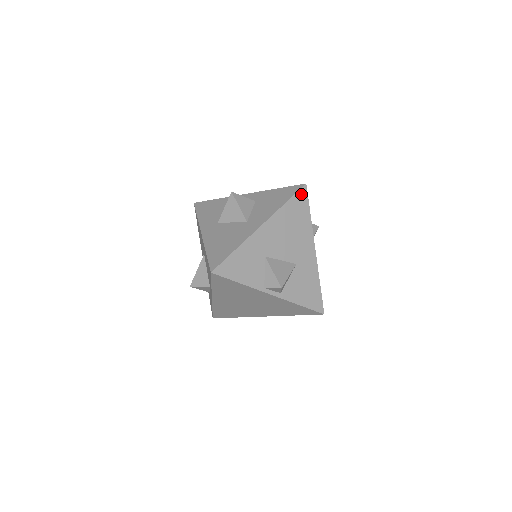
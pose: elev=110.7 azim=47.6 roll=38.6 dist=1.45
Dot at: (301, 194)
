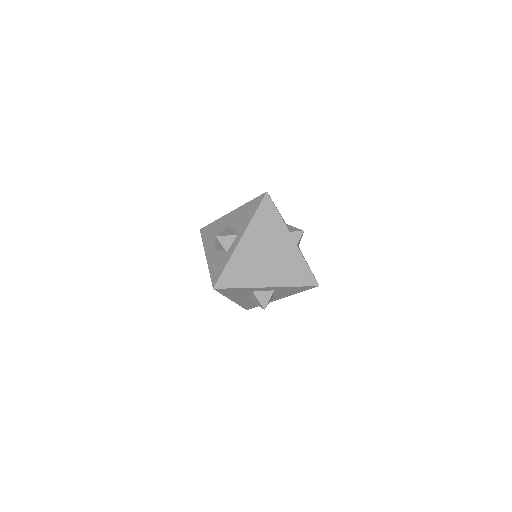
Dot at: occluded
